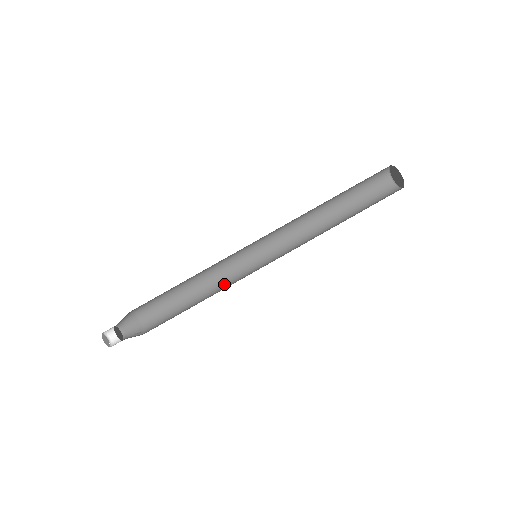
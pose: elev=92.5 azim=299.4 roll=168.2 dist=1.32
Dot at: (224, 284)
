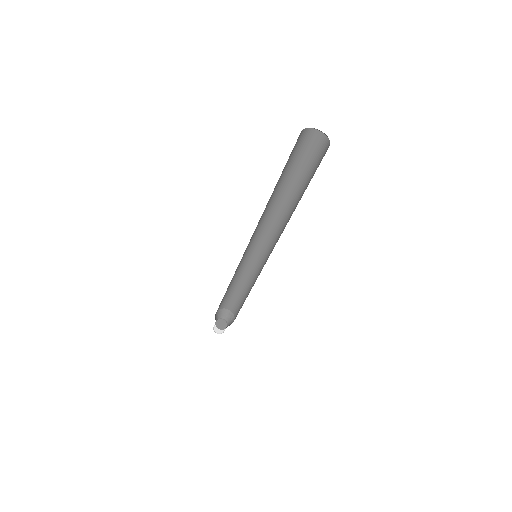
Dot at: (253, 273)
